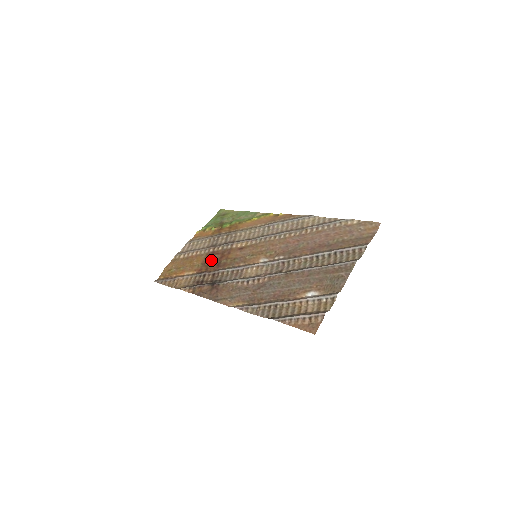
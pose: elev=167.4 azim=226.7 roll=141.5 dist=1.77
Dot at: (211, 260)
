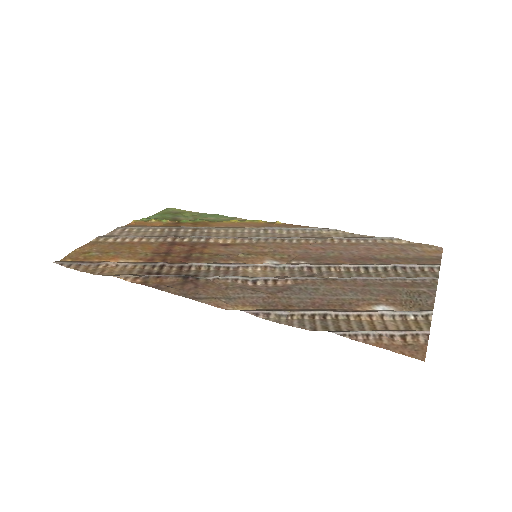
Dot at: (171, 250)
